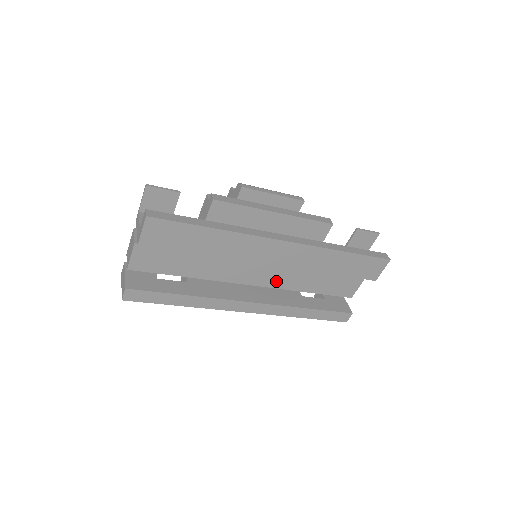
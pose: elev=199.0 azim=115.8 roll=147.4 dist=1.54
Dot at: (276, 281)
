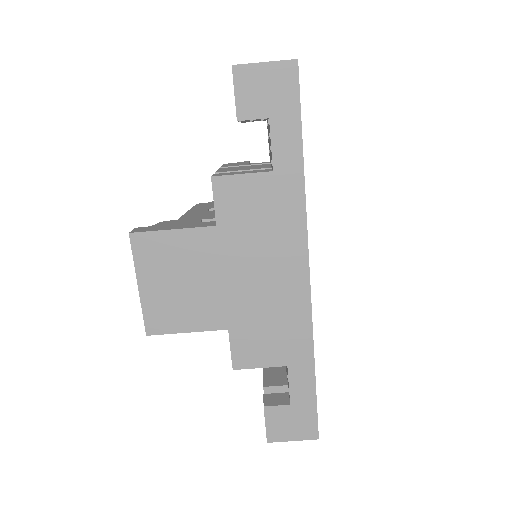
Dot at: occluded
